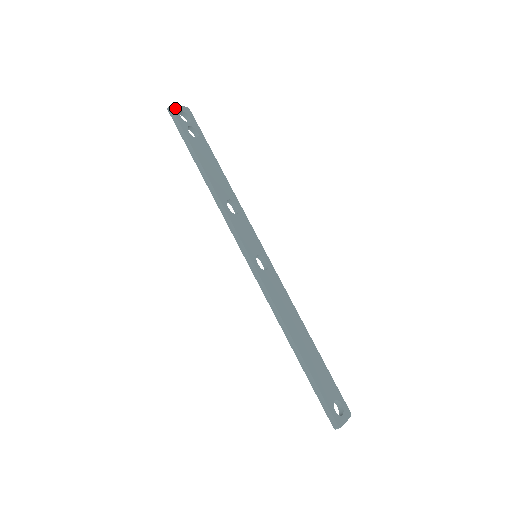
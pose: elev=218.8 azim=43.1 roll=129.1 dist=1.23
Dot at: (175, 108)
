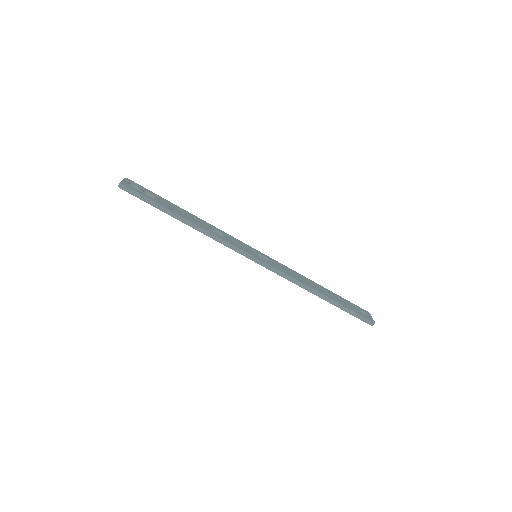
Dot at: (124, 183)
